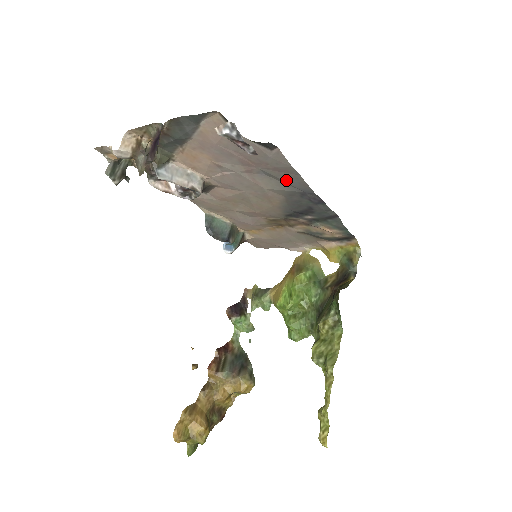
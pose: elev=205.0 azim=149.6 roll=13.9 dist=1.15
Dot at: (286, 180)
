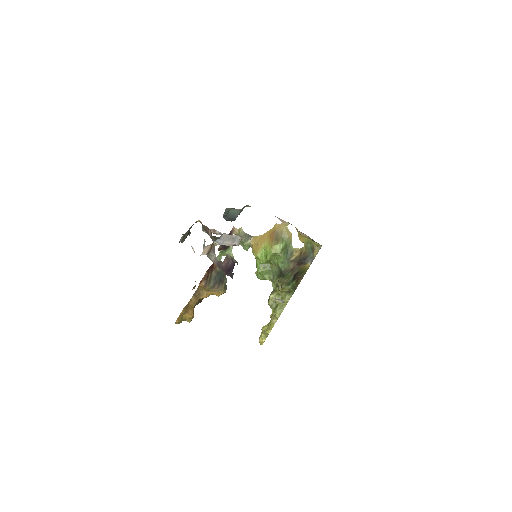
Dot at: occluded
